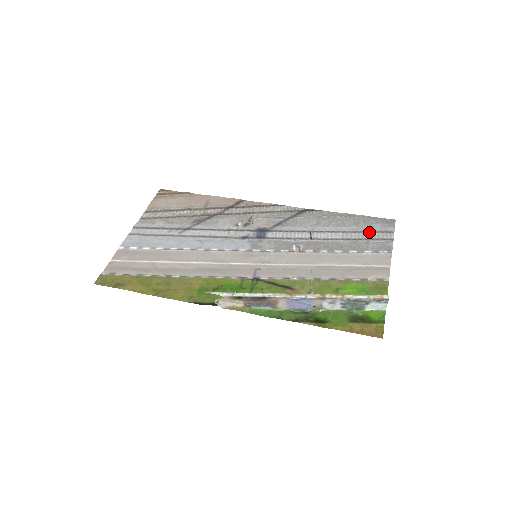
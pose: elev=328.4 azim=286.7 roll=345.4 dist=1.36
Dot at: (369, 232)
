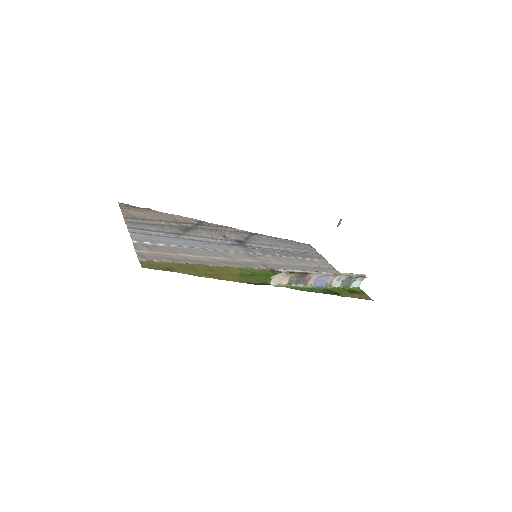
Dot at: (304, 249)
